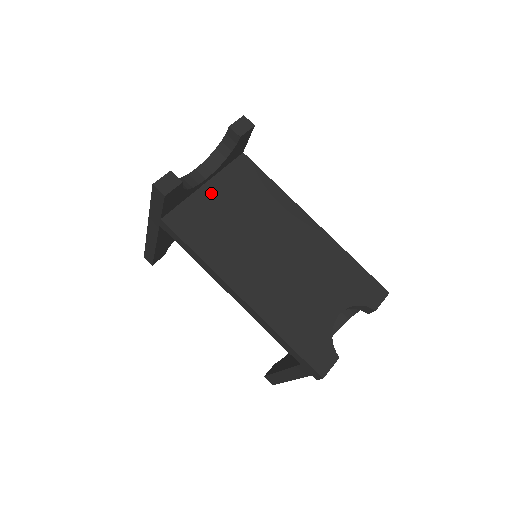
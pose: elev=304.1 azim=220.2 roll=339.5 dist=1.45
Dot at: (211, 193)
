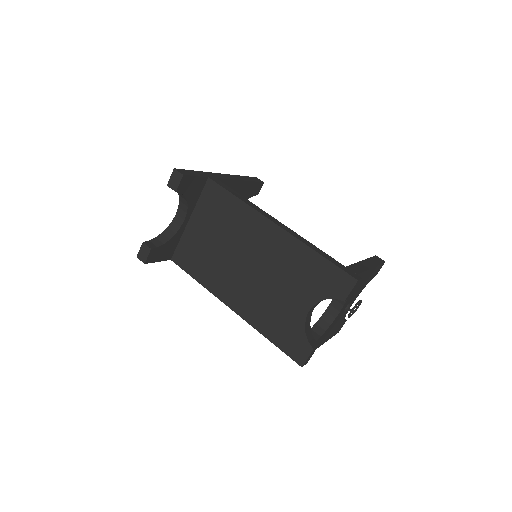
Dot at: (195, 227)
